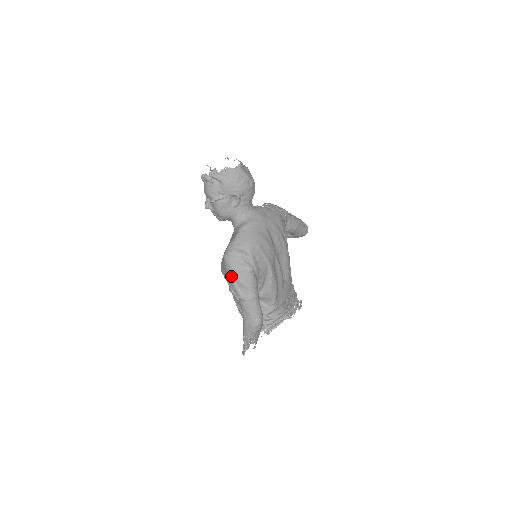
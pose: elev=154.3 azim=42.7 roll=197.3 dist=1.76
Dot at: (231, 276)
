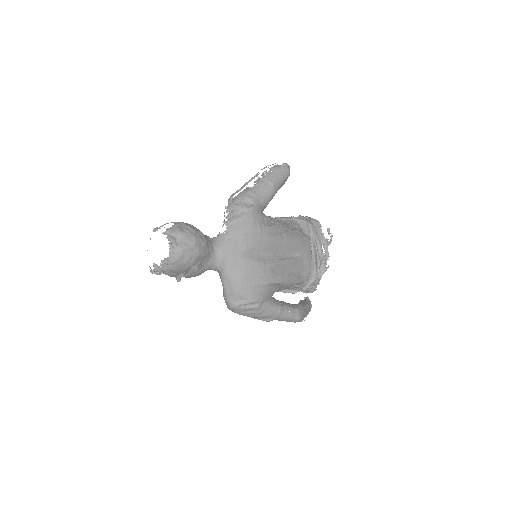
Dot at: (247, 316)
